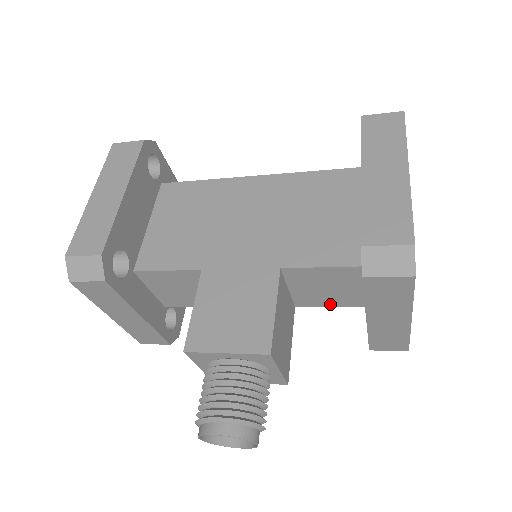
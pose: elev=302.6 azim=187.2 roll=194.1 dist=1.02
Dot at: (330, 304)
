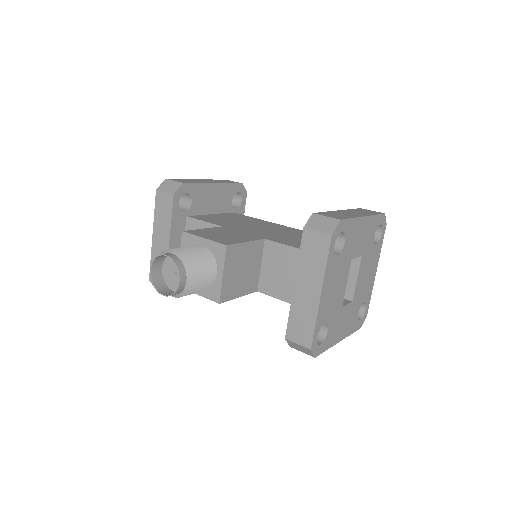
Dot at: (280, 295)
